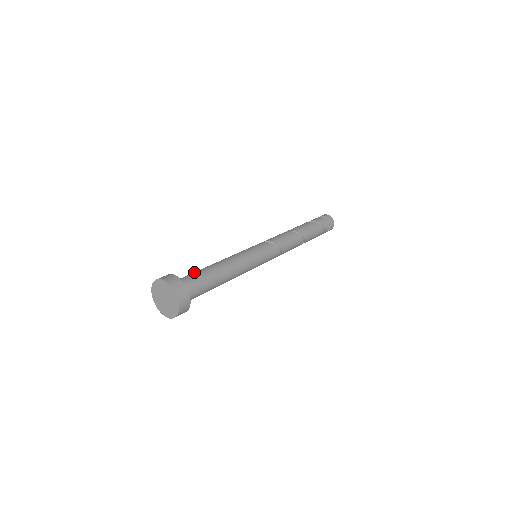
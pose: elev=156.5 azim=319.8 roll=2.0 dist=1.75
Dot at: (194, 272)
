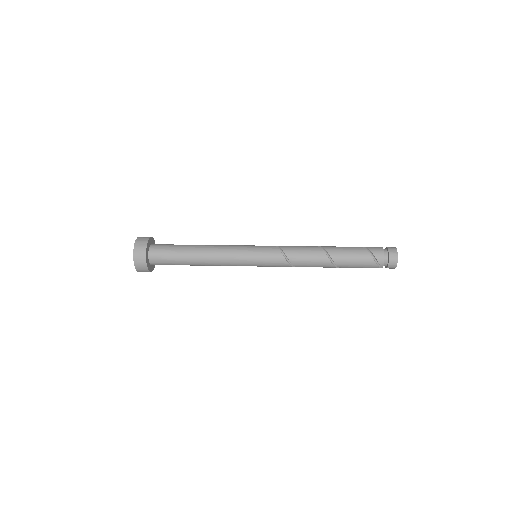
Dot at: occluded
